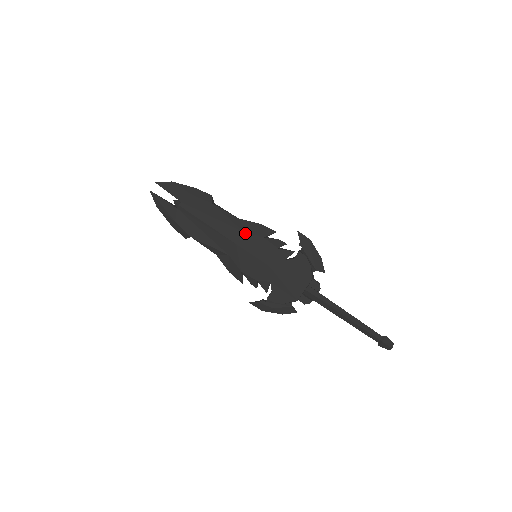
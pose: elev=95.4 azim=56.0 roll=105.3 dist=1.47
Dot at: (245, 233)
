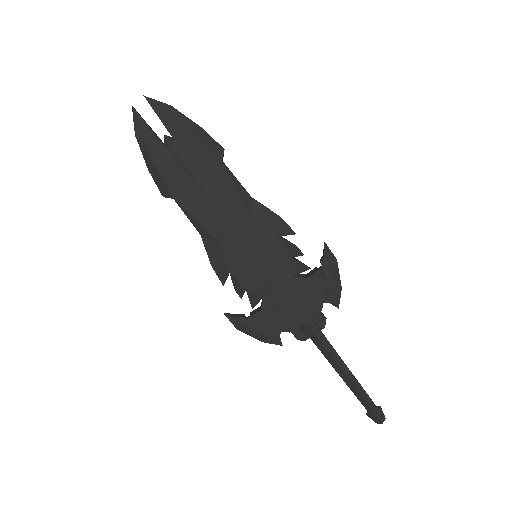
Dot at: (254, 221)
